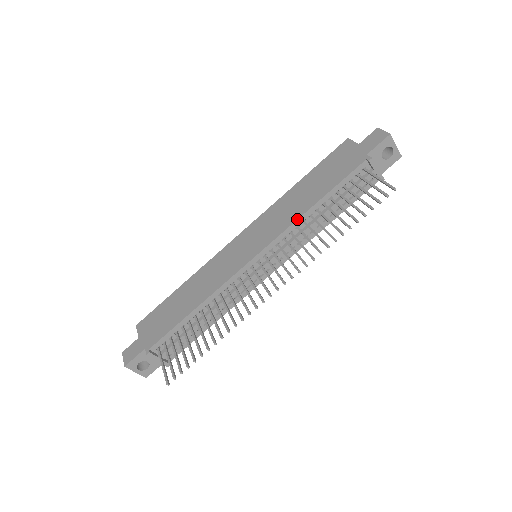
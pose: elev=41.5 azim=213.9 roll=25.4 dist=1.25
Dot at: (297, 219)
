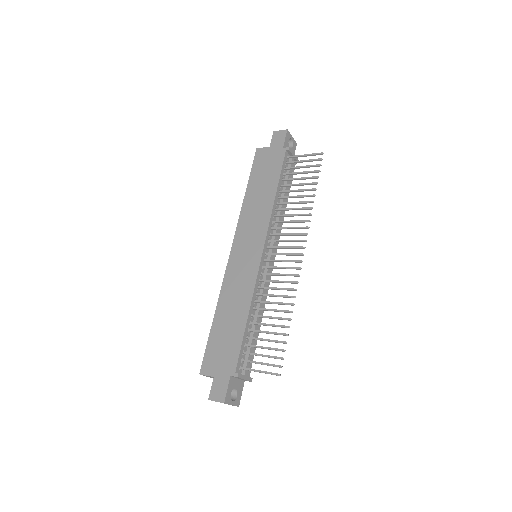
Dot at: (272, 210)
